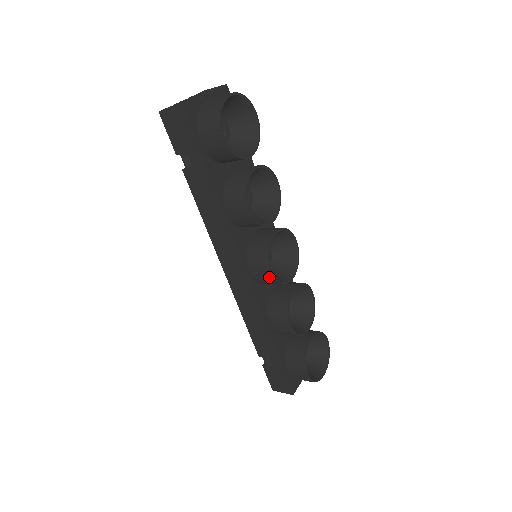
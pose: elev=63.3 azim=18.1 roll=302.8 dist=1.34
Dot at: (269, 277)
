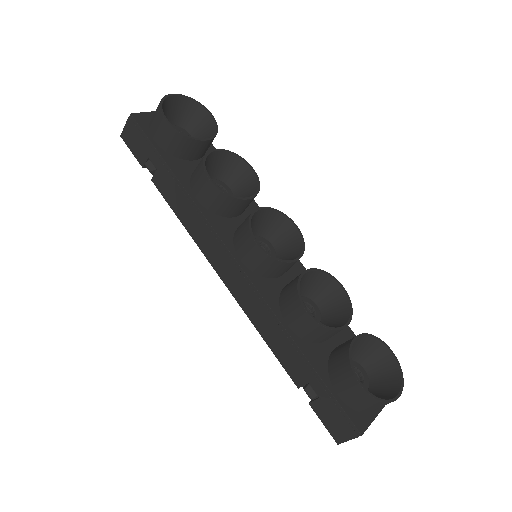
Dot at: (259, 253)
